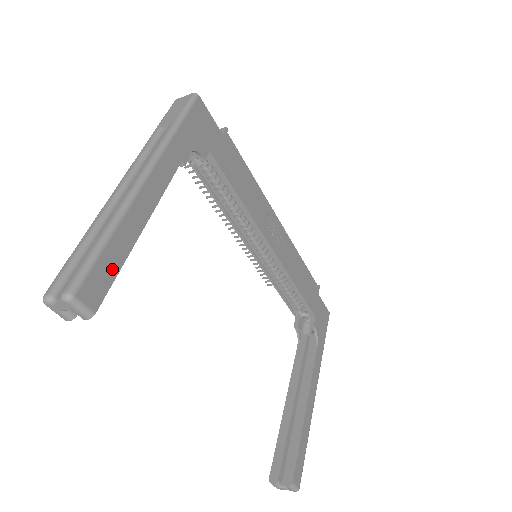
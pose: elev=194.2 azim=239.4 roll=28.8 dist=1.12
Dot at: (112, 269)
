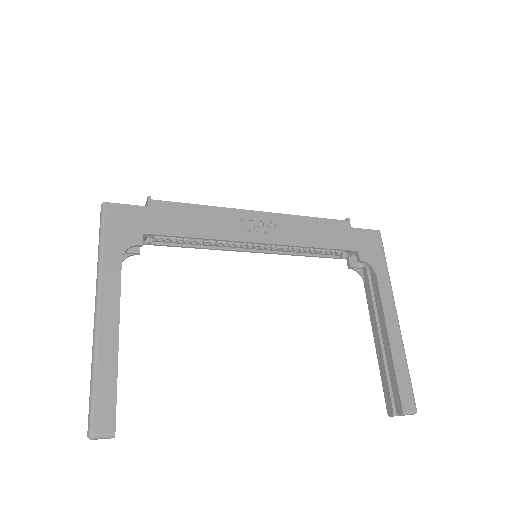
Dot at: (110, 395)
